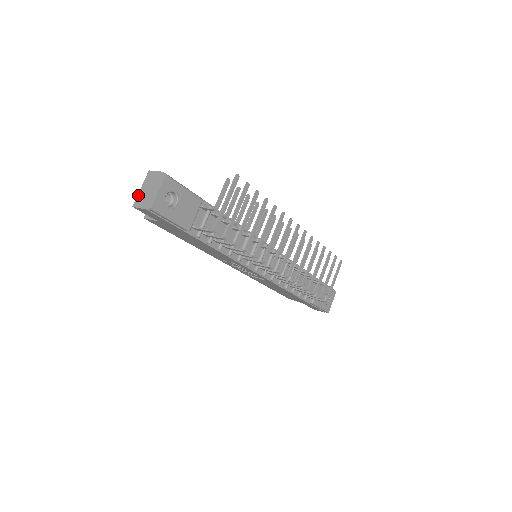
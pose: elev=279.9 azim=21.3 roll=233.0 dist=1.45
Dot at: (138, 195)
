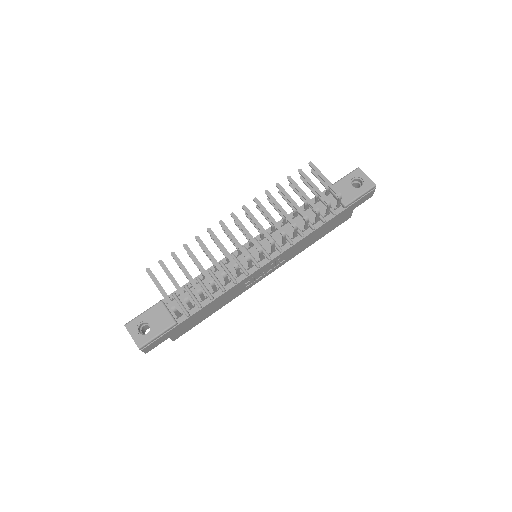
Dot at: occluded
